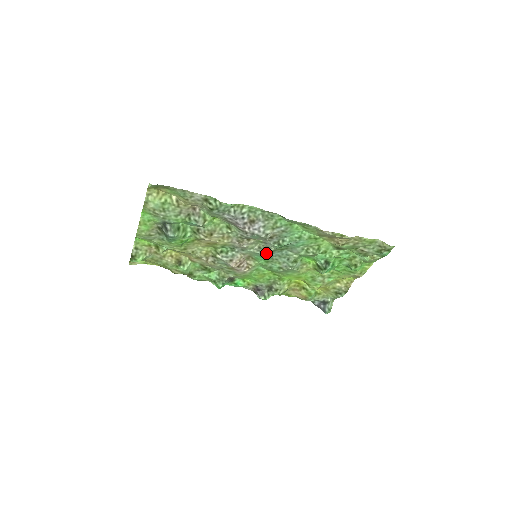
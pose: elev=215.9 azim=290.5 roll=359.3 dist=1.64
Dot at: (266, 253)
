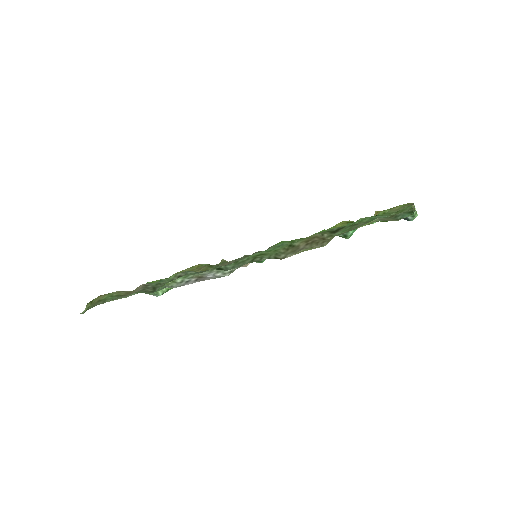
Dot at: occluded
